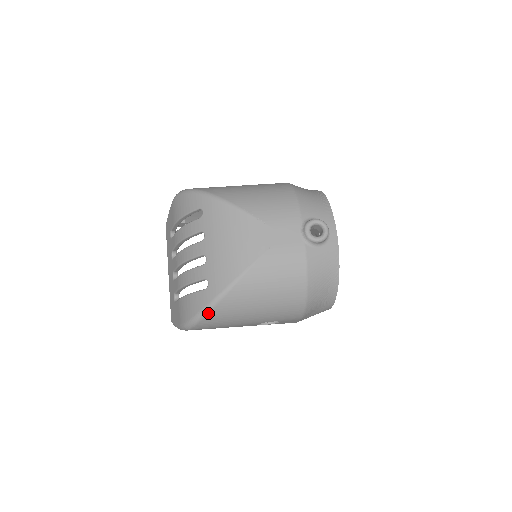
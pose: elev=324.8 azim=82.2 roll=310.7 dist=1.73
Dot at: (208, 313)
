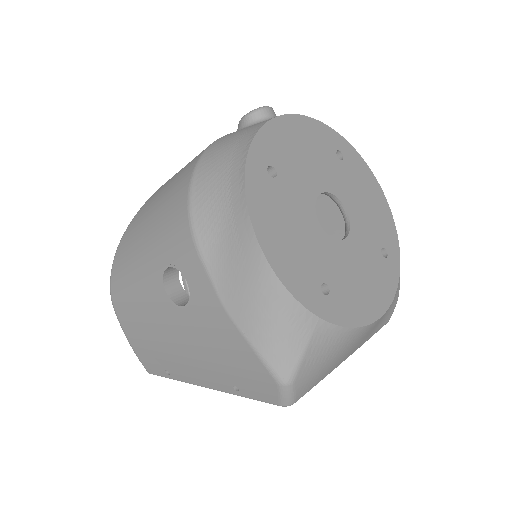
Dot at: (119, 247)
